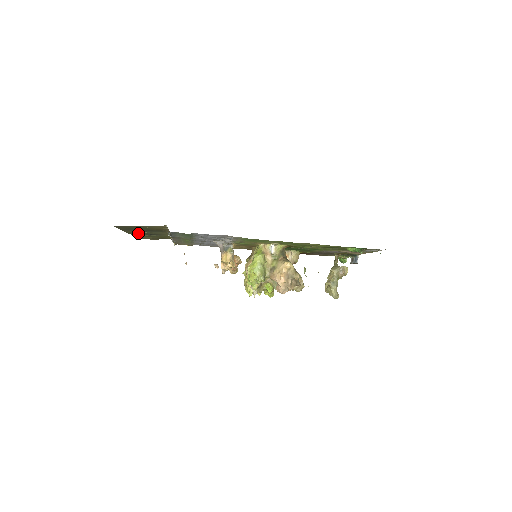
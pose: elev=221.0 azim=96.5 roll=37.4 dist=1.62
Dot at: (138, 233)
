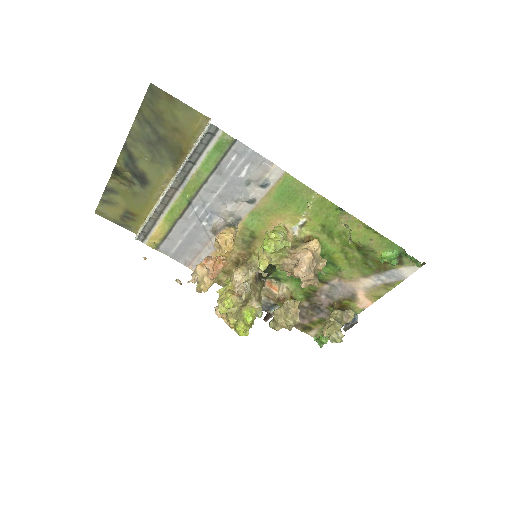
Dot at: (130, 163)
